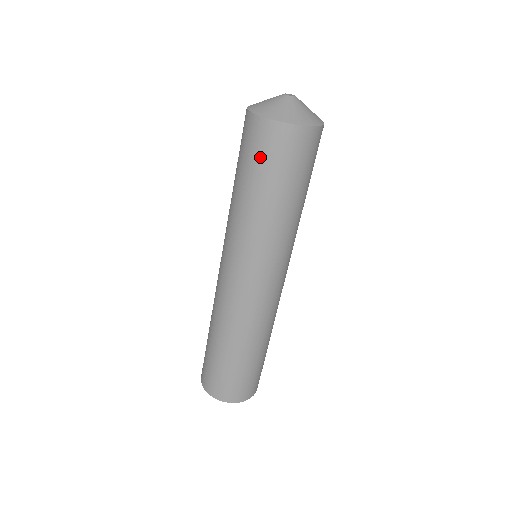
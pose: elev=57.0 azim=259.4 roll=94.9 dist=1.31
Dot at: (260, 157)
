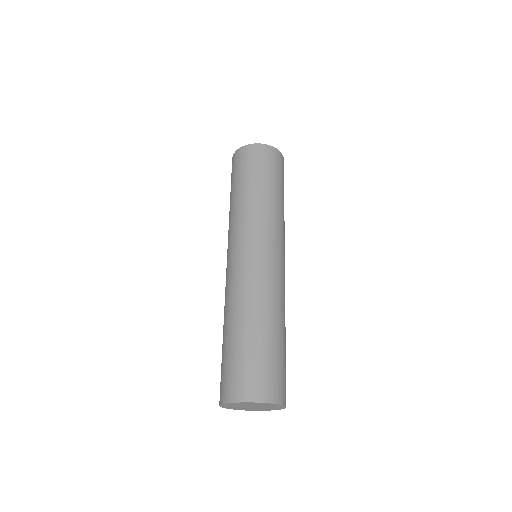
Dot at: (244, 166)
